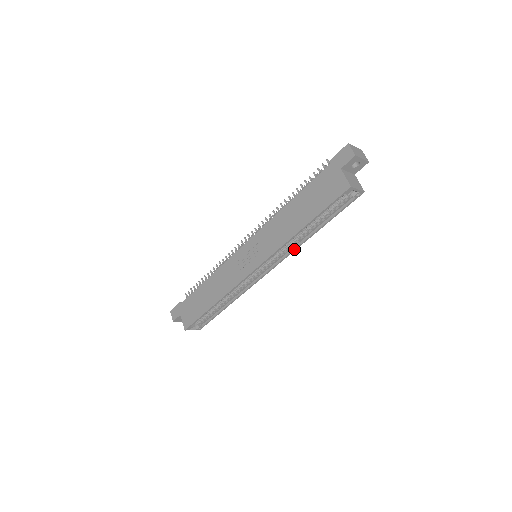
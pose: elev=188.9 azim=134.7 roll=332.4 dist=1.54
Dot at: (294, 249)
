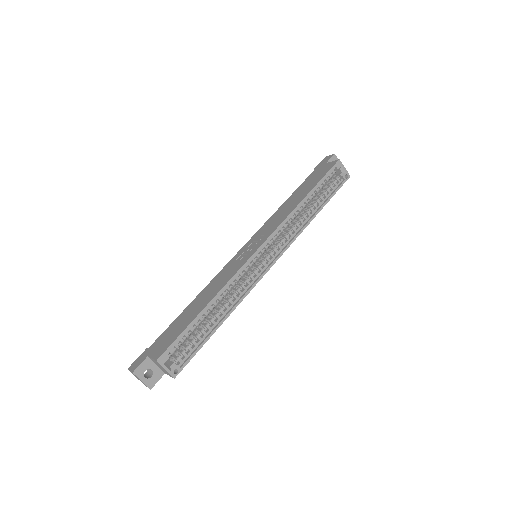
Dot at: (298, 232)
